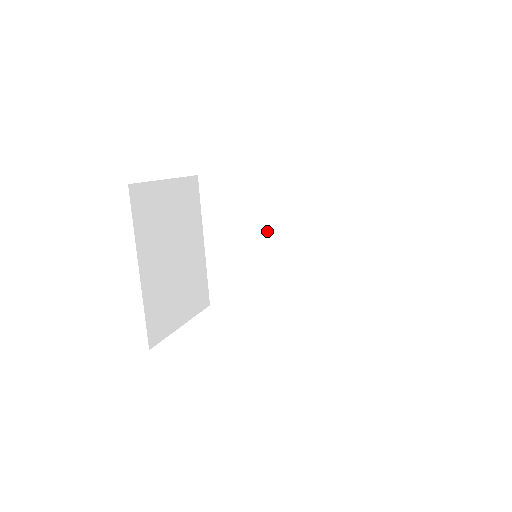
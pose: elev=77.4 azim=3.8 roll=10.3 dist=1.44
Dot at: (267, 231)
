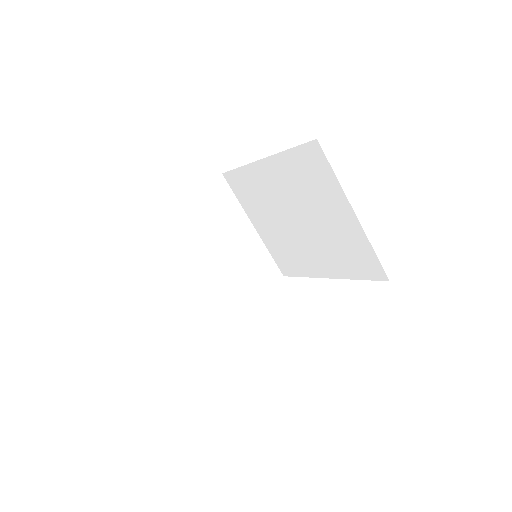
Dot at: (286, 212)
